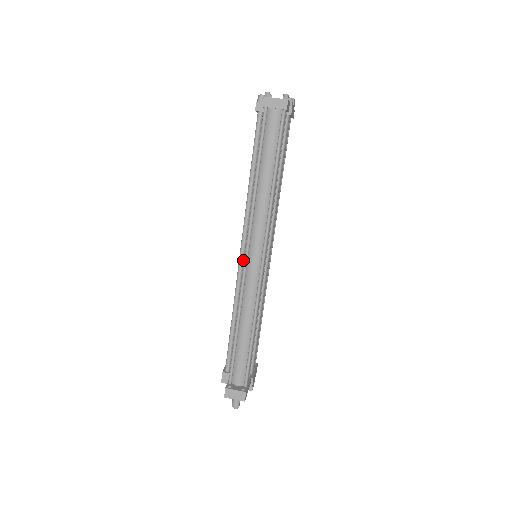
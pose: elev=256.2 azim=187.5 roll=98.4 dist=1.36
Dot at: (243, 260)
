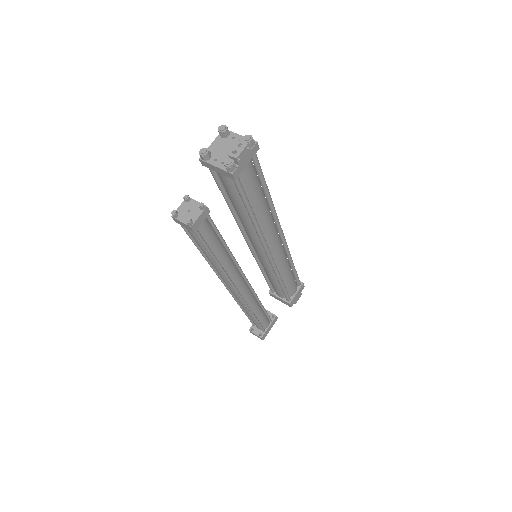
Dot at: (252, 248)
